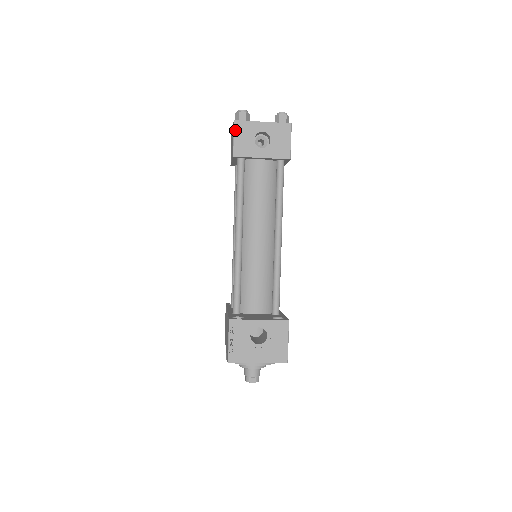
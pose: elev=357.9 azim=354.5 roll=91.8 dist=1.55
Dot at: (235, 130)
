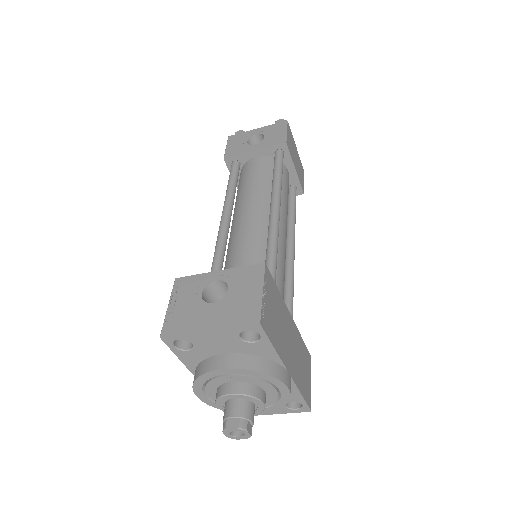
Dot at: (228, 142)
